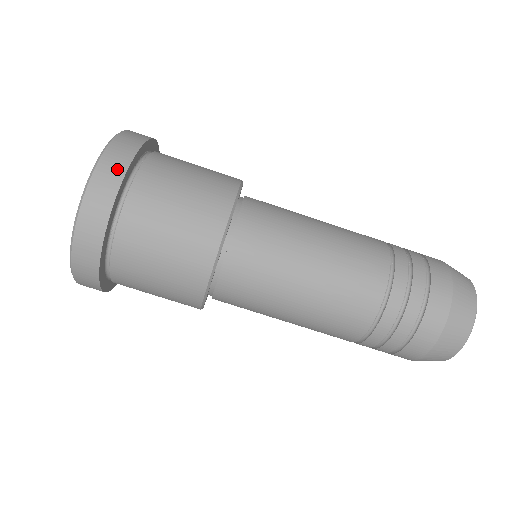
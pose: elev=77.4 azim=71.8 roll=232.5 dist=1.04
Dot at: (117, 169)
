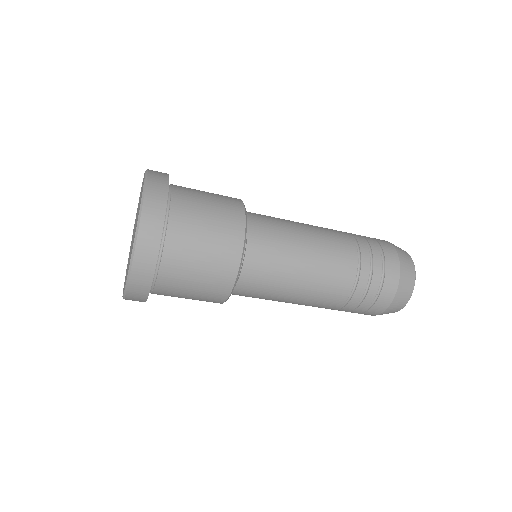
Dot at: (145, 281)
